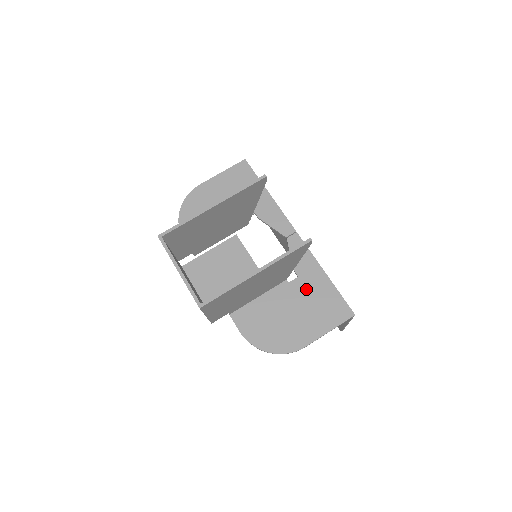
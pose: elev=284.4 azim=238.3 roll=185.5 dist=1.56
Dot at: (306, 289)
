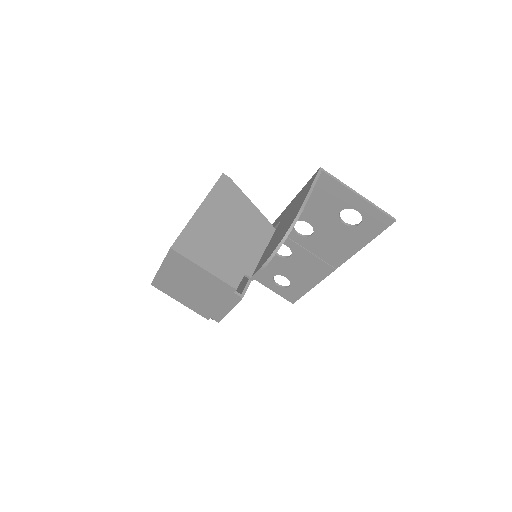
Dot at: (288, 212)
